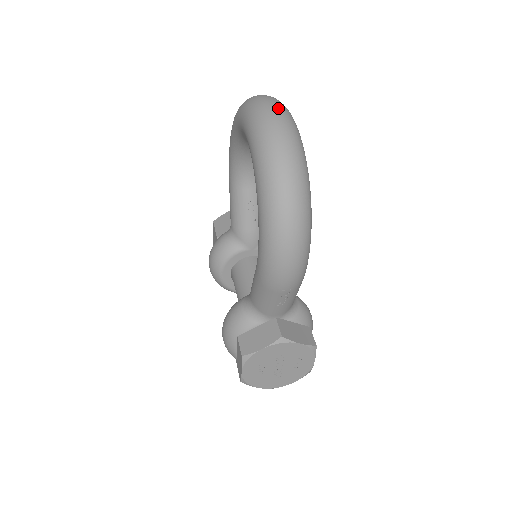
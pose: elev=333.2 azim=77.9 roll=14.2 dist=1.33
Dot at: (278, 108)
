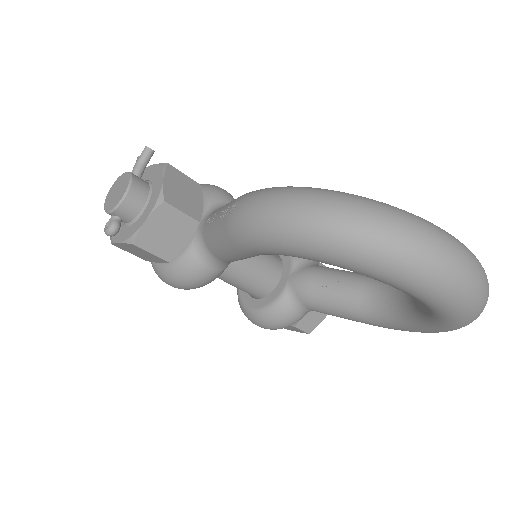
Dot at: (484, 276)
